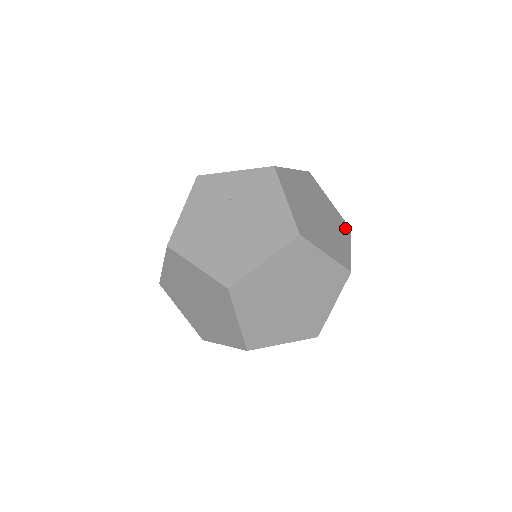
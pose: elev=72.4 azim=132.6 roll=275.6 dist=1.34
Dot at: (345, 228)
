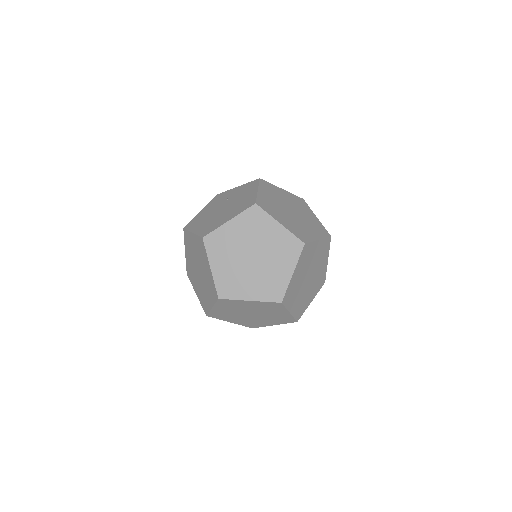
Dot at: (323, 232)
